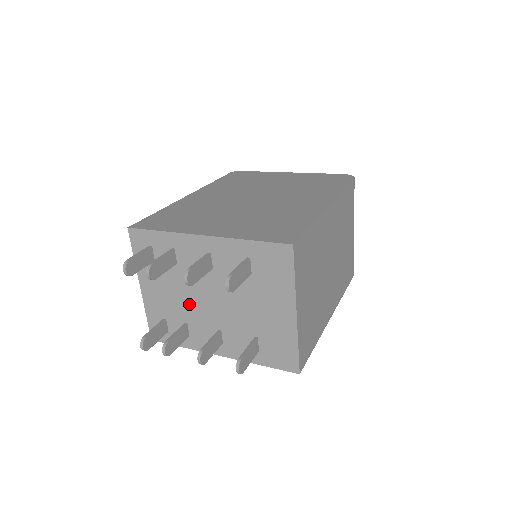
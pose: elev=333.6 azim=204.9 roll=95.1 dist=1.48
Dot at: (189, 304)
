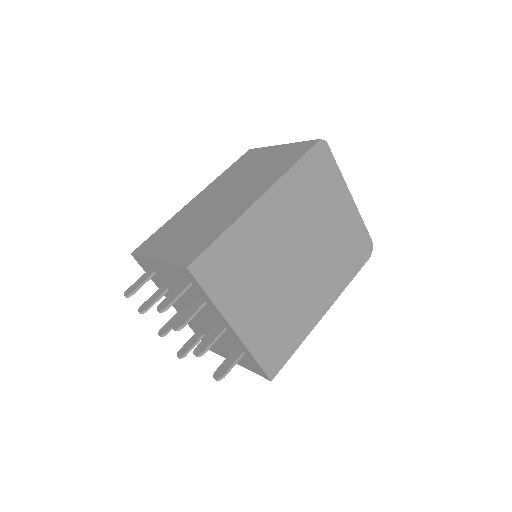
Dot at: (182, 298)
